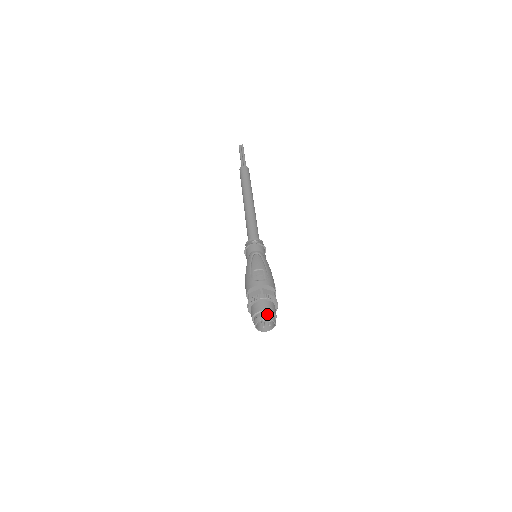
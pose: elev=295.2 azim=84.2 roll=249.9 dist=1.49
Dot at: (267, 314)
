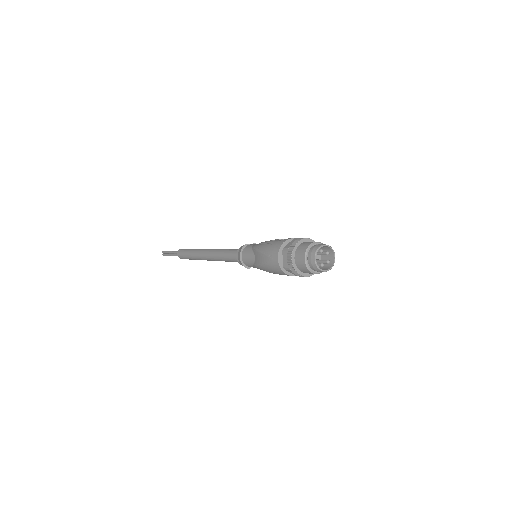
Dot at: (322, 244)
